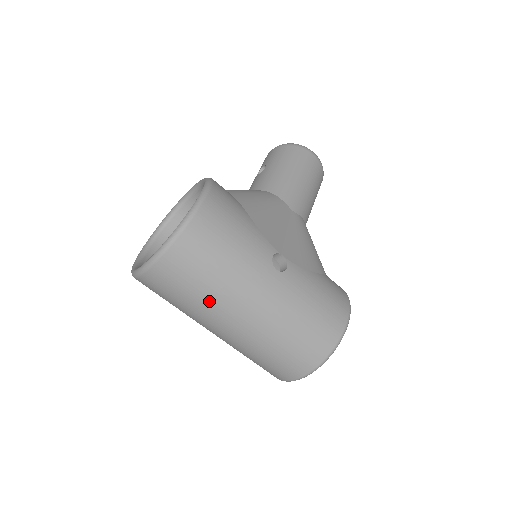
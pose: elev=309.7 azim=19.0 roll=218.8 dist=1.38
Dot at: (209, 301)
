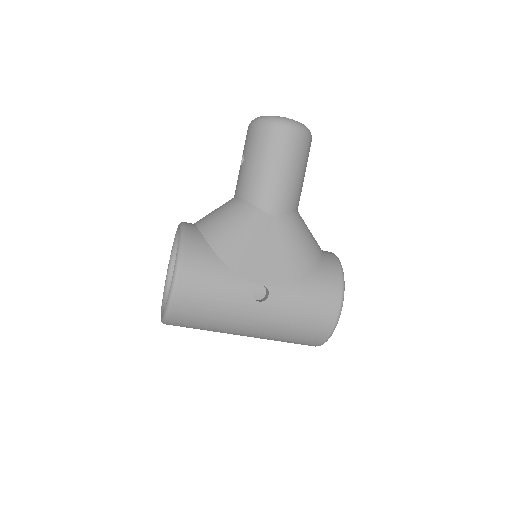
Dot at: (217, 331)
